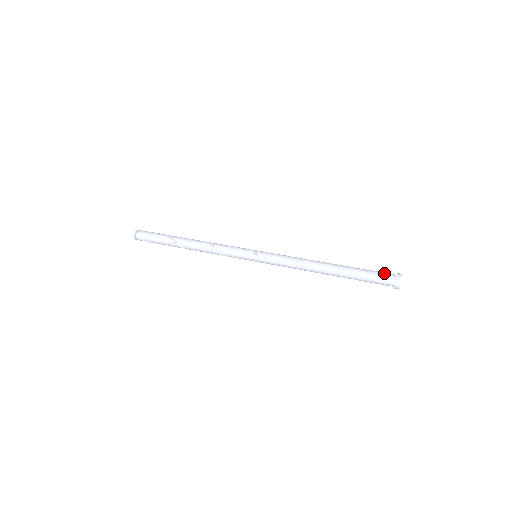
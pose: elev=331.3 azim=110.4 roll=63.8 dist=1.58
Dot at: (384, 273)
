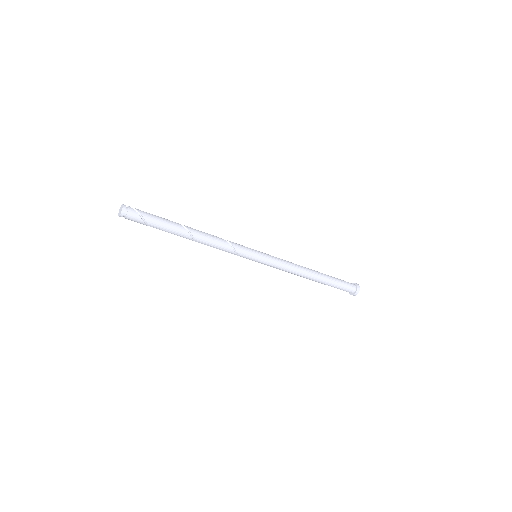
Dot at: occluded
